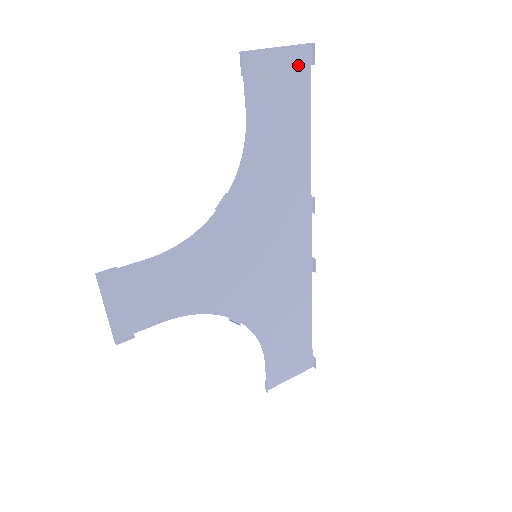
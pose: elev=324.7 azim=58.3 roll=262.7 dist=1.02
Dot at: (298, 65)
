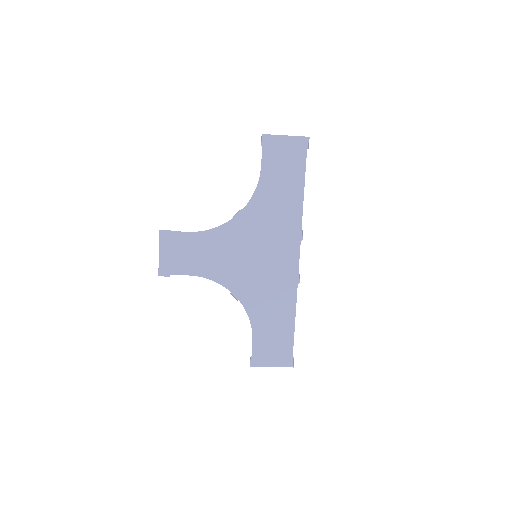
Dot at: (298, 147)
